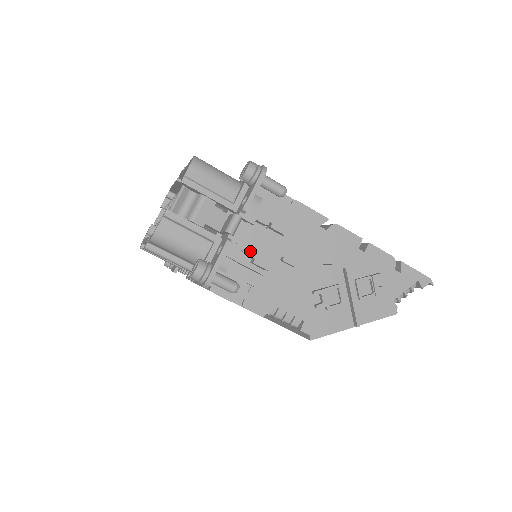
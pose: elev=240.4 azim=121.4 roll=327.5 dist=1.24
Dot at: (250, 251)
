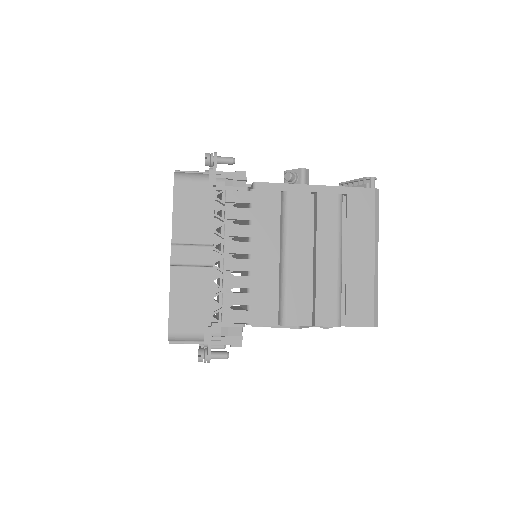
Dot at: occluded
